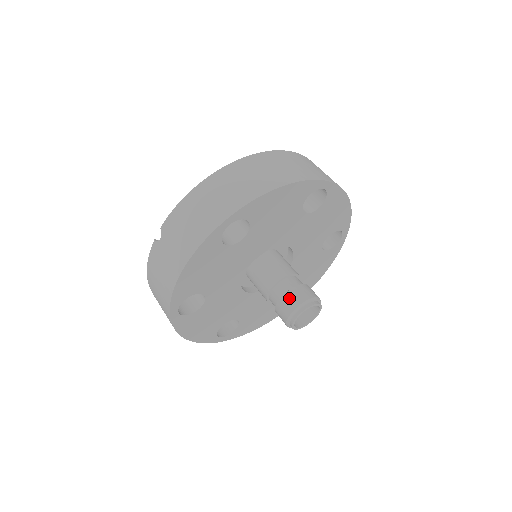
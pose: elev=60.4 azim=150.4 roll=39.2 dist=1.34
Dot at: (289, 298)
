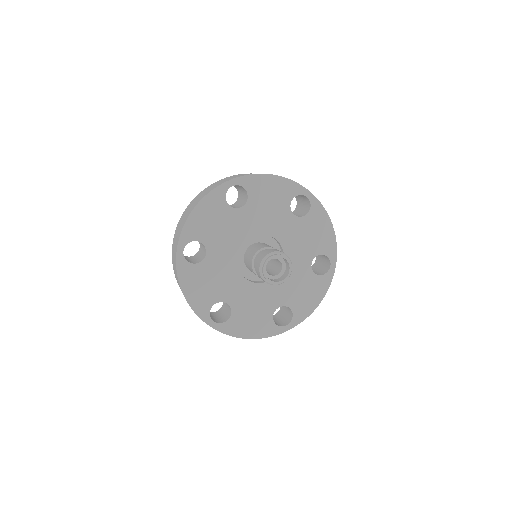
Dot at: (256, 266)
